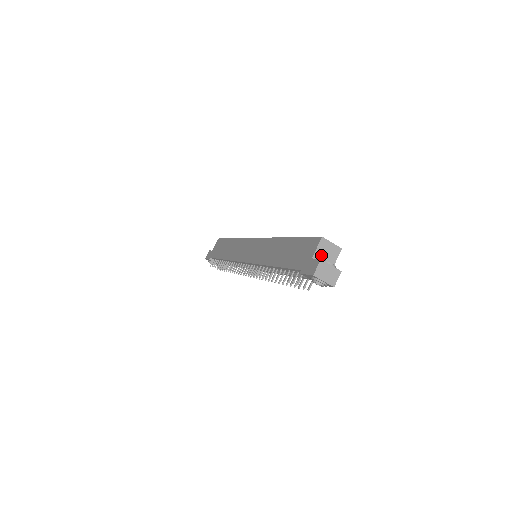
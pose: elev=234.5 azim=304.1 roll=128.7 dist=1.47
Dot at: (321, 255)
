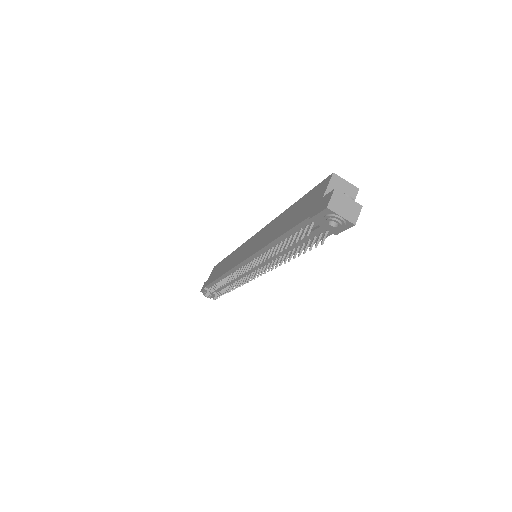
Dot at: occluded
